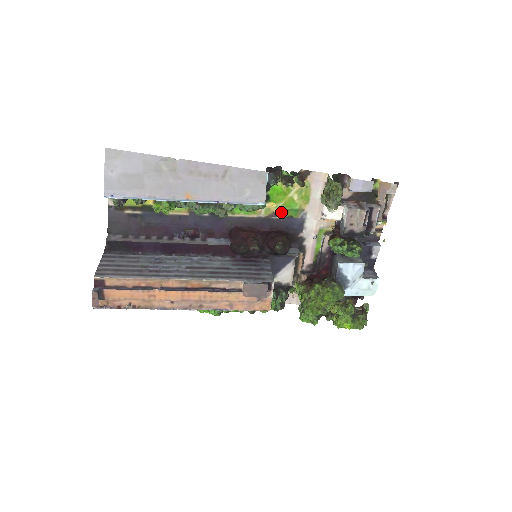
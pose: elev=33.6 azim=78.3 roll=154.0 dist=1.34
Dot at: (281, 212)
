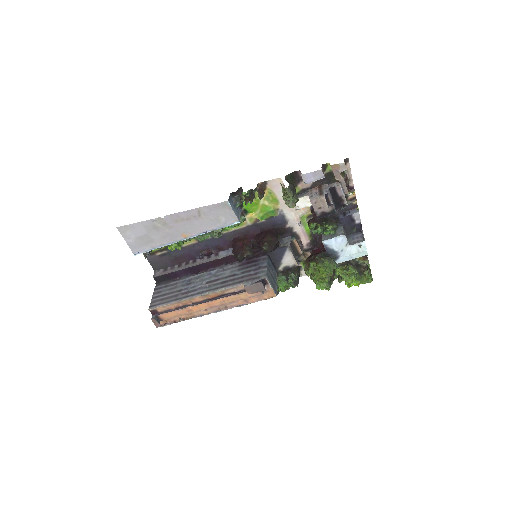
Dot at: (262, 217)
